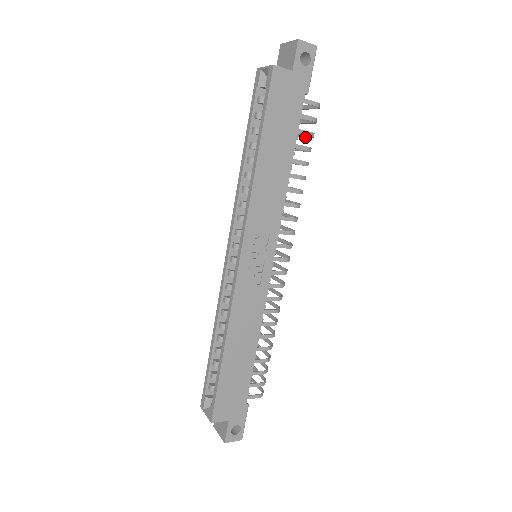
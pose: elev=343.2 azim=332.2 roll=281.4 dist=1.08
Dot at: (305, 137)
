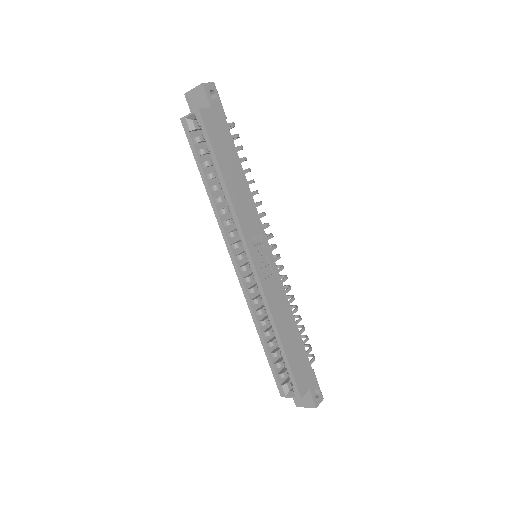
Dot at: occluded
